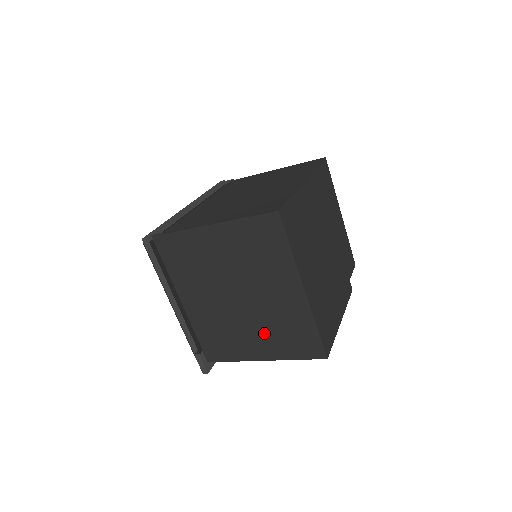
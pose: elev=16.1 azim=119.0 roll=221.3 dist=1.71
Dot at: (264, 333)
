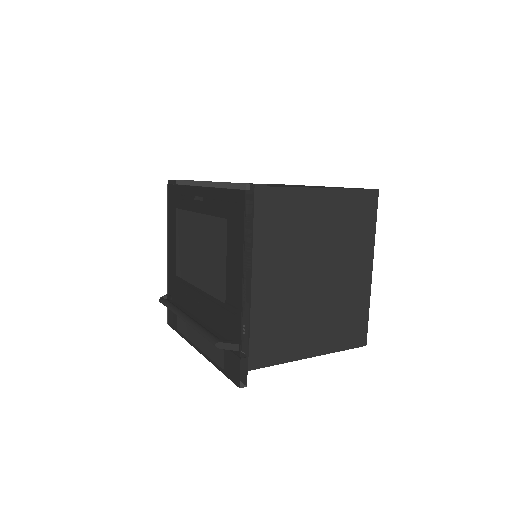
Dot at: (324, 320)
